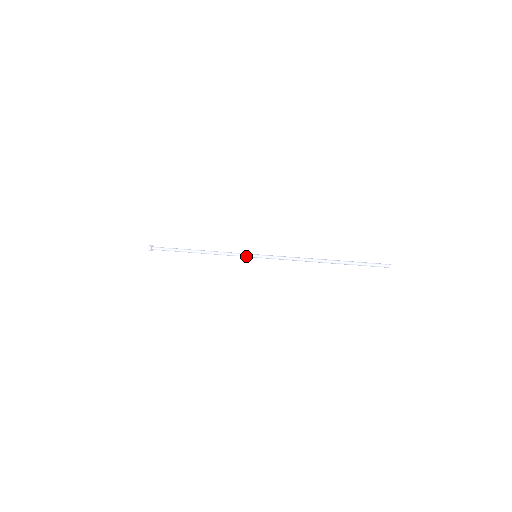
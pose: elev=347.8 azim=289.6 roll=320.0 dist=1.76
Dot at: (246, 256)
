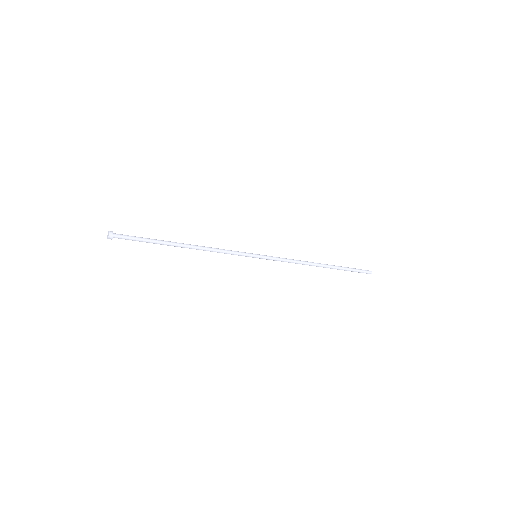
Dot at: (246, 254)
